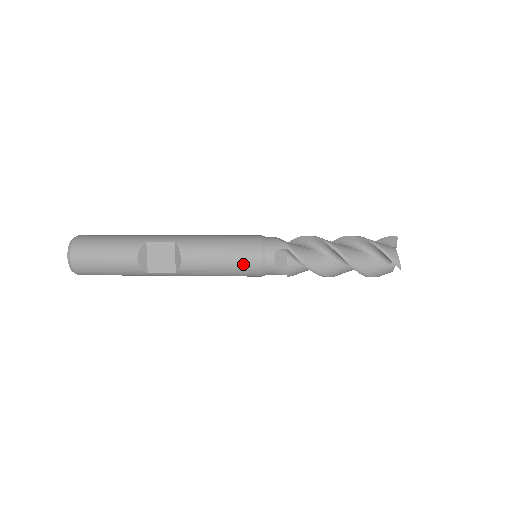
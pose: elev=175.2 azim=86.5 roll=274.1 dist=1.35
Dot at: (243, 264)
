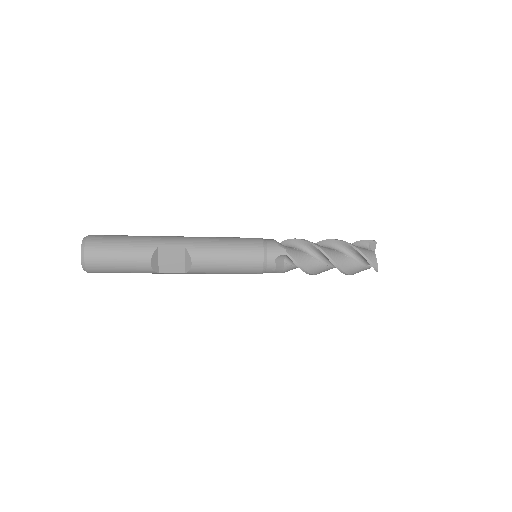
Dot at: (247, 268)
